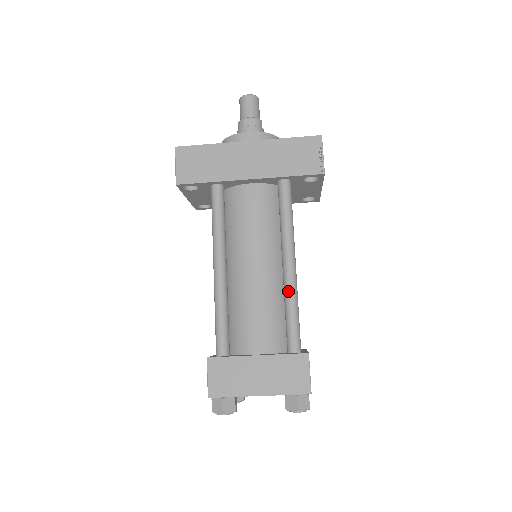
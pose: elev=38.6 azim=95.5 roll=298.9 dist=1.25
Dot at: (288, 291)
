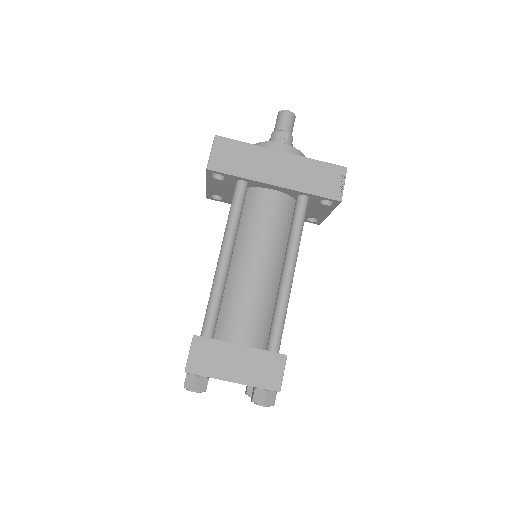
Dot at: (282, 295)
